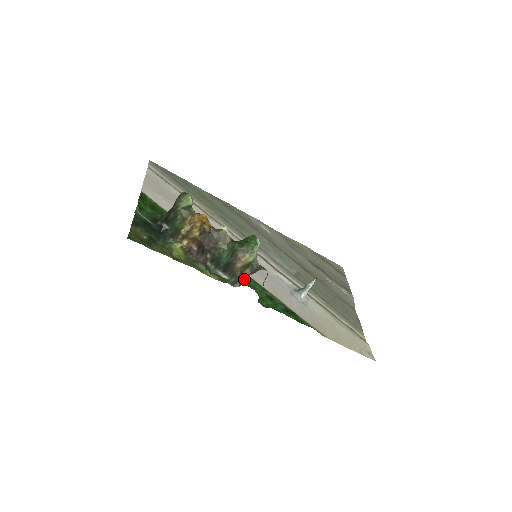
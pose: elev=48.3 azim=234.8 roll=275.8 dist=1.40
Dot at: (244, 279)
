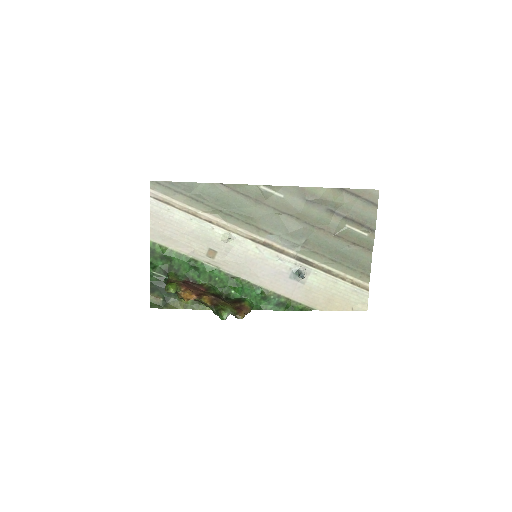
Dot at: (242, 291)
